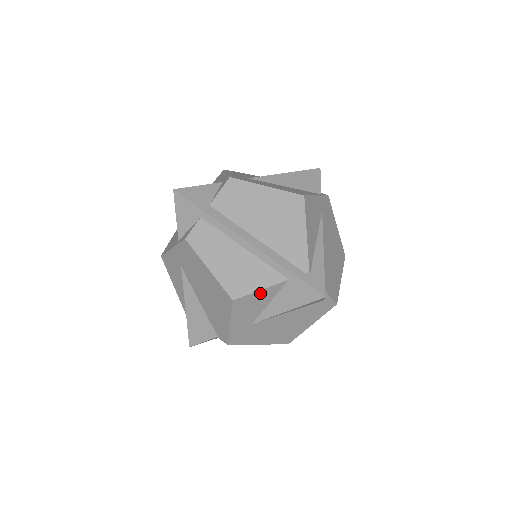
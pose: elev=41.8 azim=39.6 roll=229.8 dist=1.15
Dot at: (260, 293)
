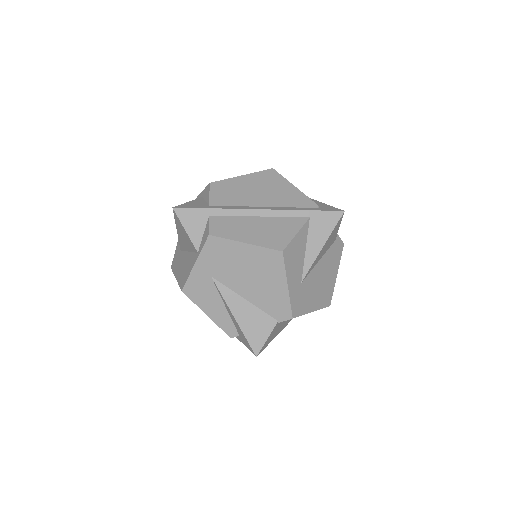
Dot at: (297, 238)
